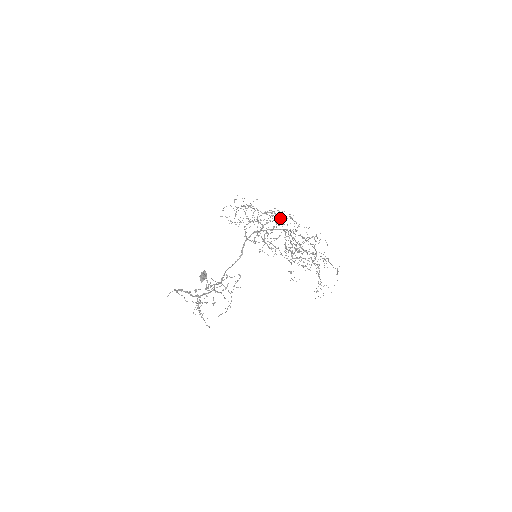
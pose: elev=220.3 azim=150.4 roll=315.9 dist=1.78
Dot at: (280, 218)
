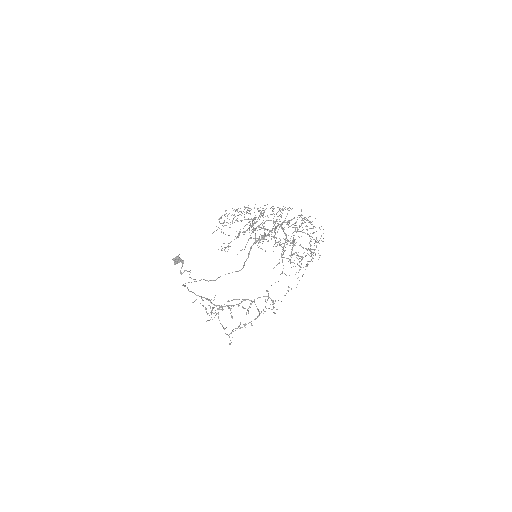
Dot at: occluded
